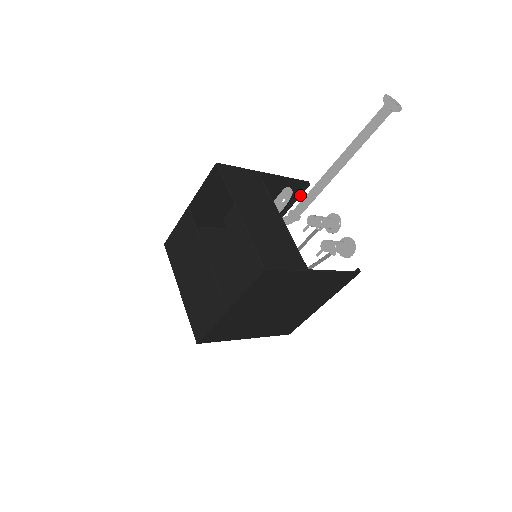
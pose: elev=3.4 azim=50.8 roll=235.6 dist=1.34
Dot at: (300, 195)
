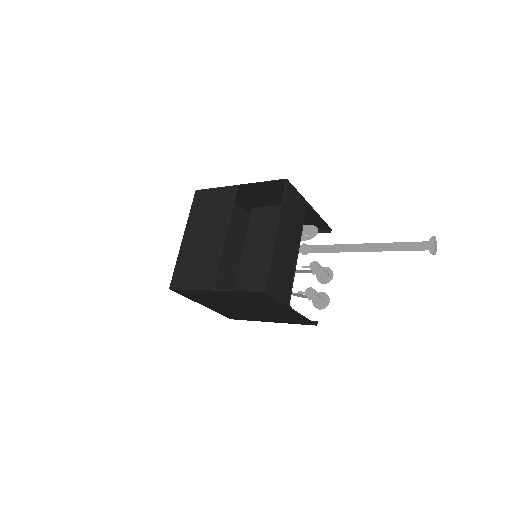
Dot at: occluded
